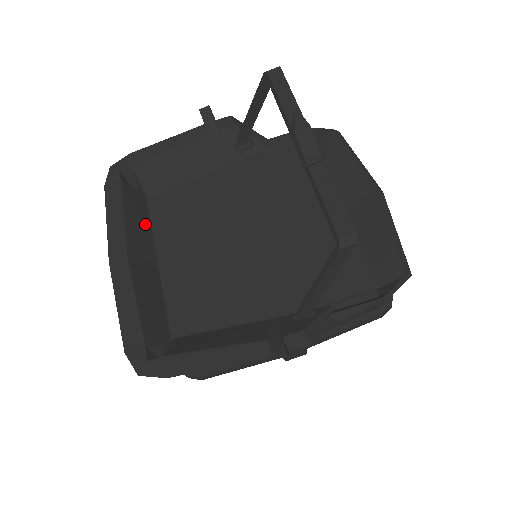
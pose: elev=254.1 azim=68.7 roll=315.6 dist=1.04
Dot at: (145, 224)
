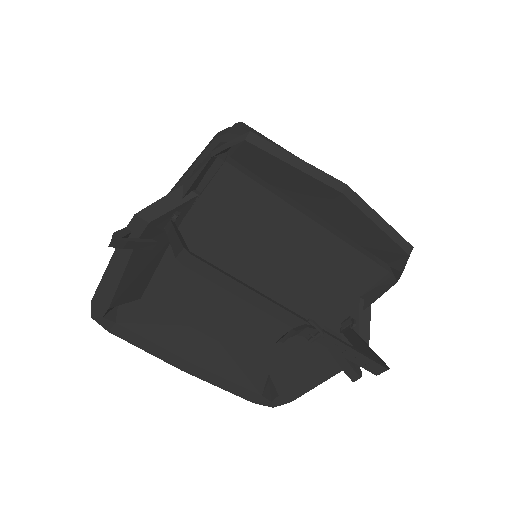
Dot at: (165, 321)
